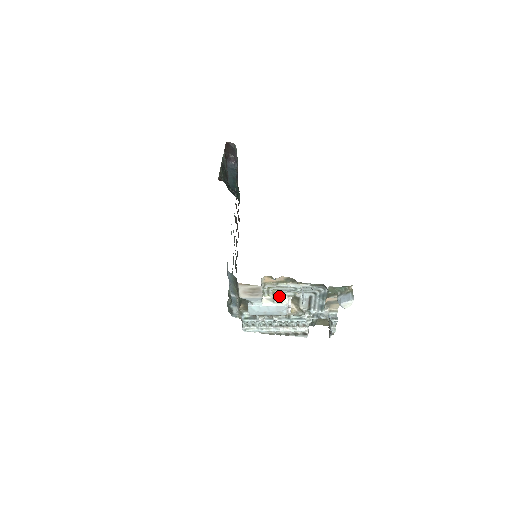
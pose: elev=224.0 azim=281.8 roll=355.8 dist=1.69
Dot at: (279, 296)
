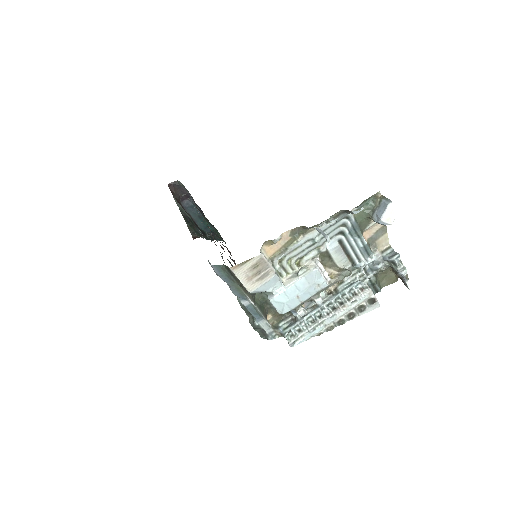
Dot at: (301, 266)
